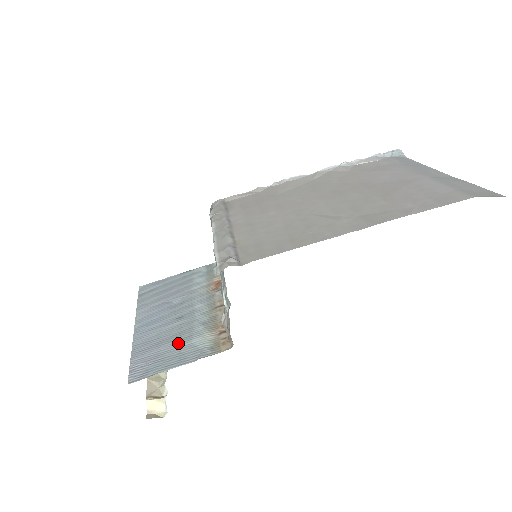
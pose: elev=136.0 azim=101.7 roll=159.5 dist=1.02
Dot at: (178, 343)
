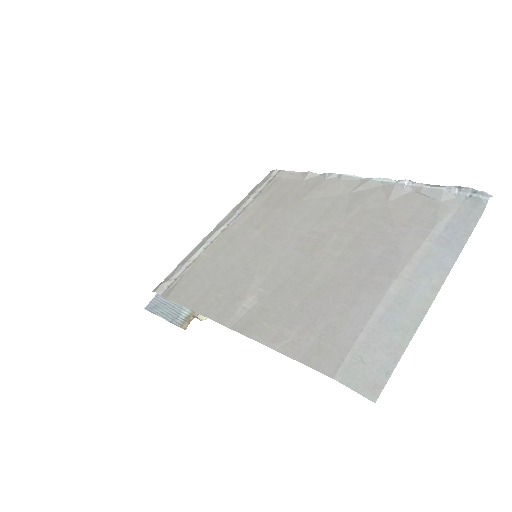
Dot at: occluded
